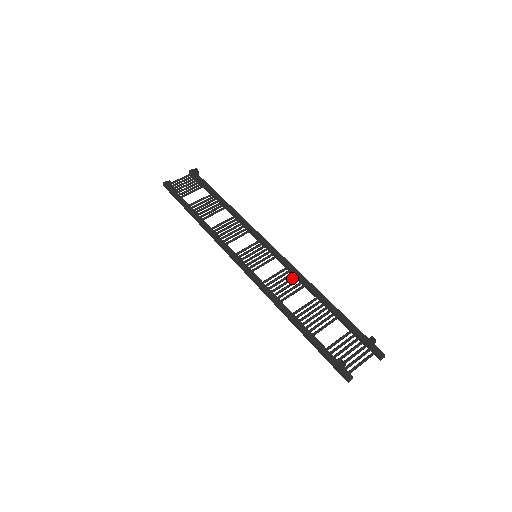
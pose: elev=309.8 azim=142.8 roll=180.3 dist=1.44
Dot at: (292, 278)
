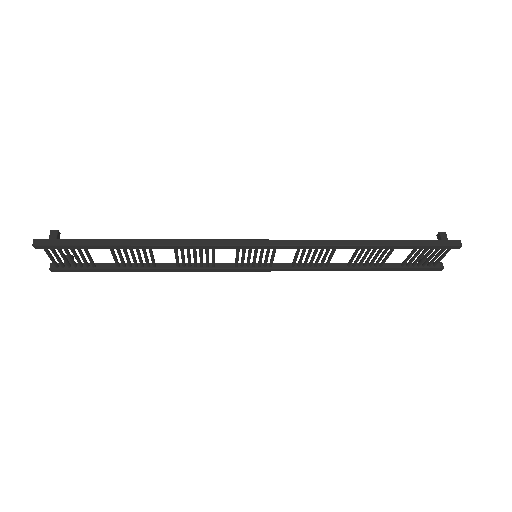
Dot at: (311, 261)
